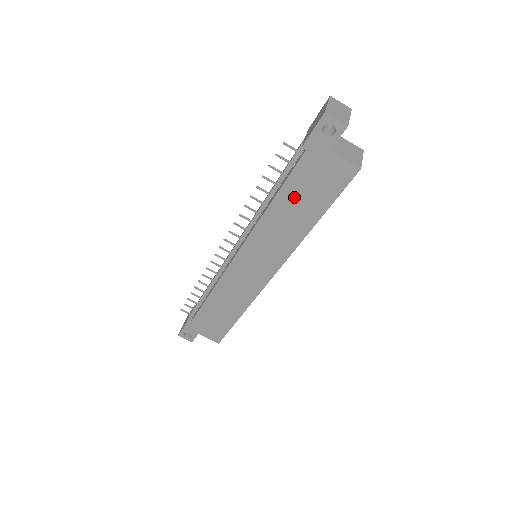
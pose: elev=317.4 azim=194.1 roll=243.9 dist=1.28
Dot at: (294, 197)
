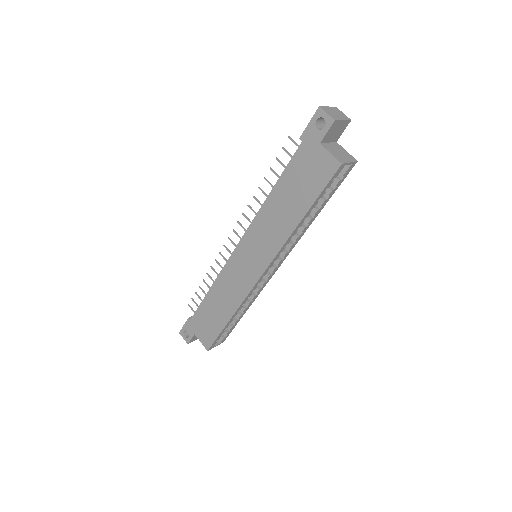
Dot at: (288, 188)
